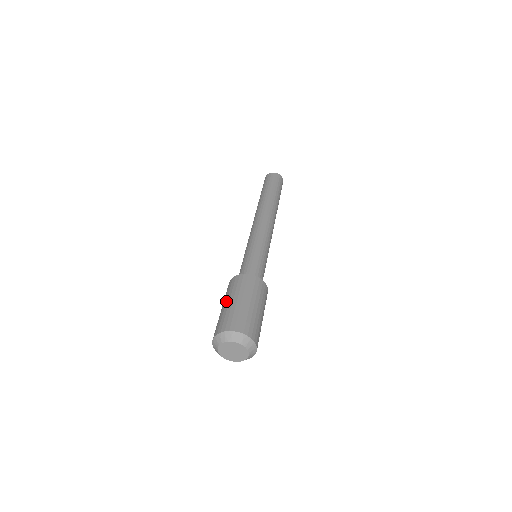
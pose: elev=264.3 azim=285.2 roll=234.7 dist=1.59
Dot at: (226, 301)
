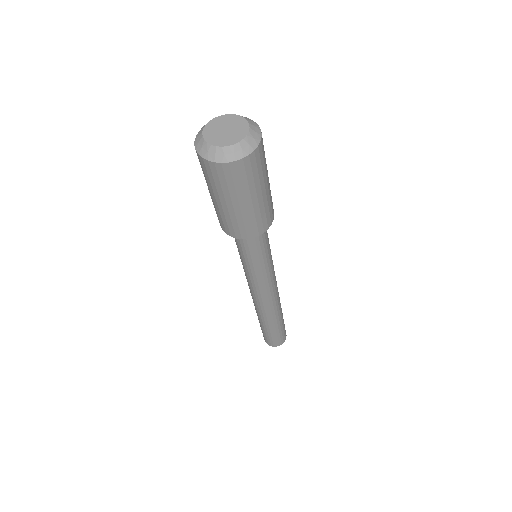
Dot at: occluded
